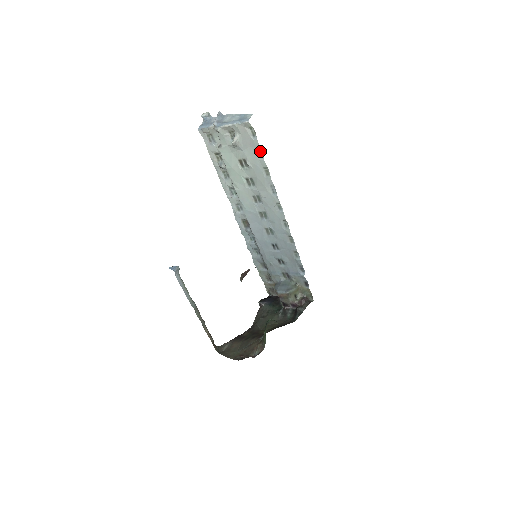
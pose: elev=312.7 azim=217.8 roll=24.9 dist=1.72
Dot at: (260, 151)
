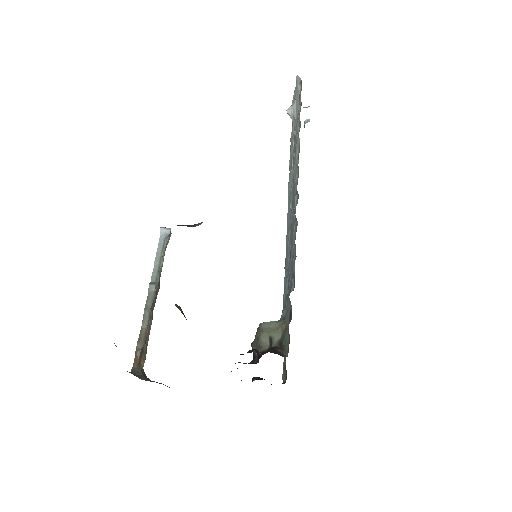
Dot at: (301, 105)
